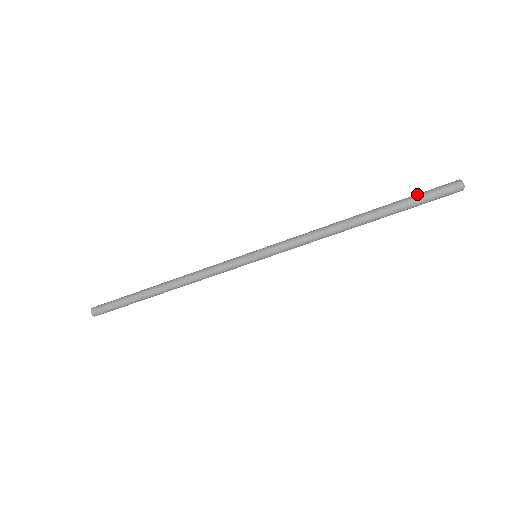
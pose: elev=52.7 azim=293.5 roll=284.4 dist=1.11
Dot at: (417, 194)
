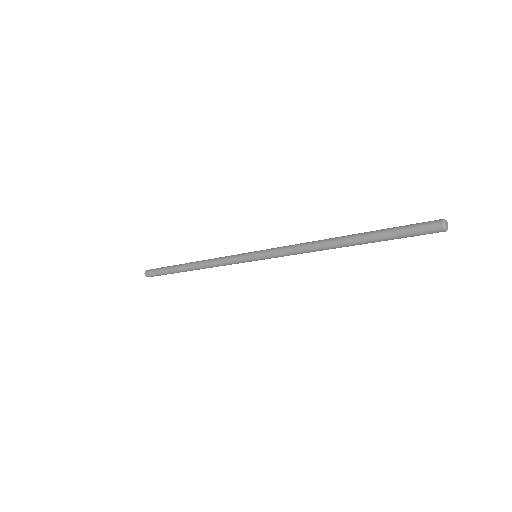
Dot at: (396, 231)
